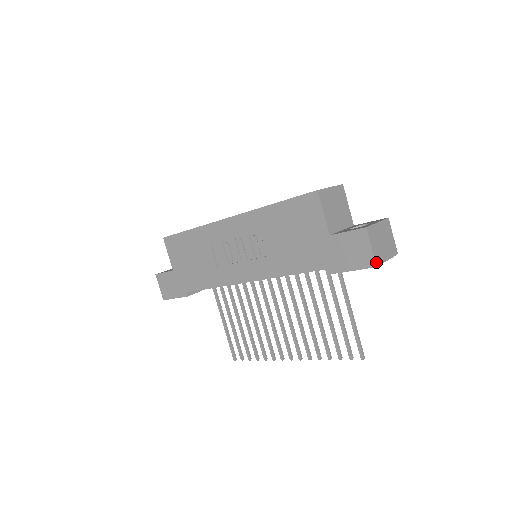
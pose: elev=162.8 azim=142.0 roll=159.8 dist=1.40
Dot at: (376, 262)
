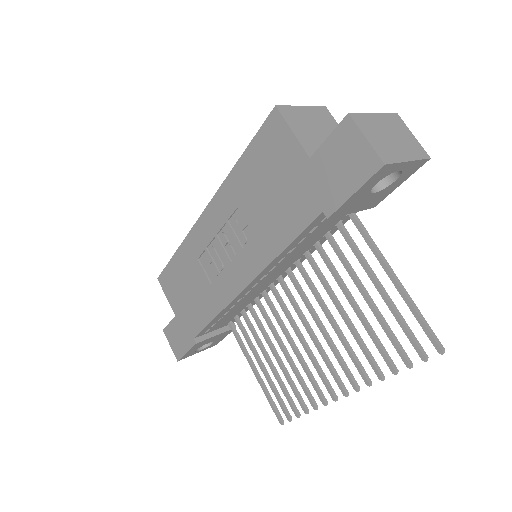
Dot at: (382, 158)
